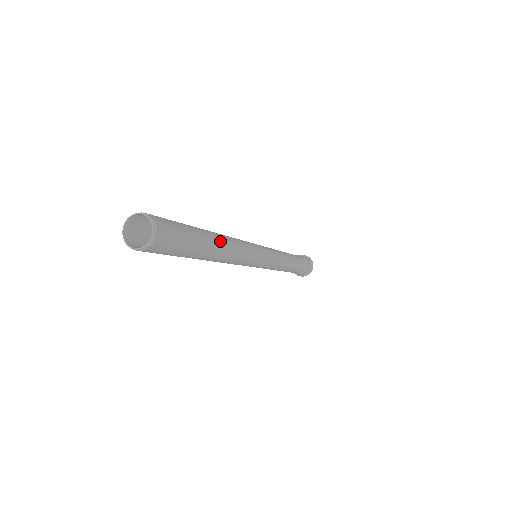
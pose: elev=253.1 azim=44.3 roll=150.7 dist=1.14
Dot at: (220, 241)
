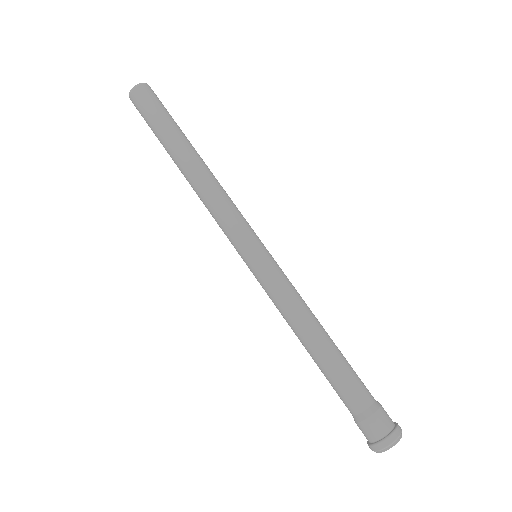
Dot at: (199, 156)
